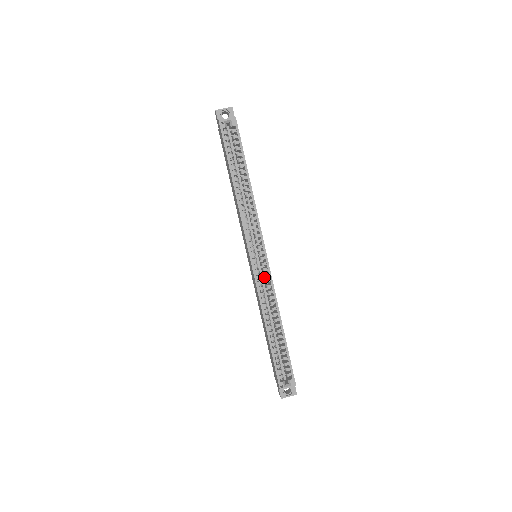
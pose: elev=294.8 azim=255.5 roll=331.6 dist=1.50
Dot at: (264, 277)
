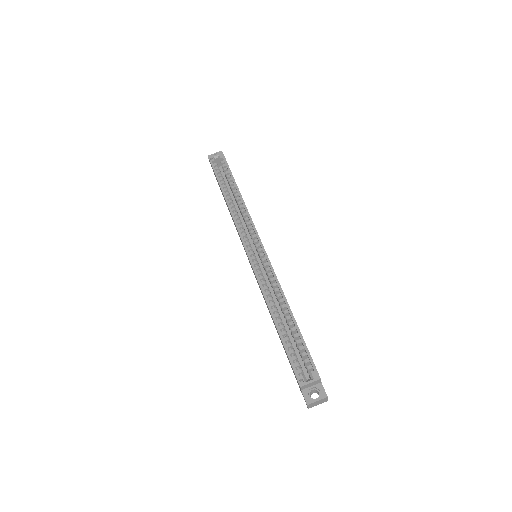
Dot at: occluded
